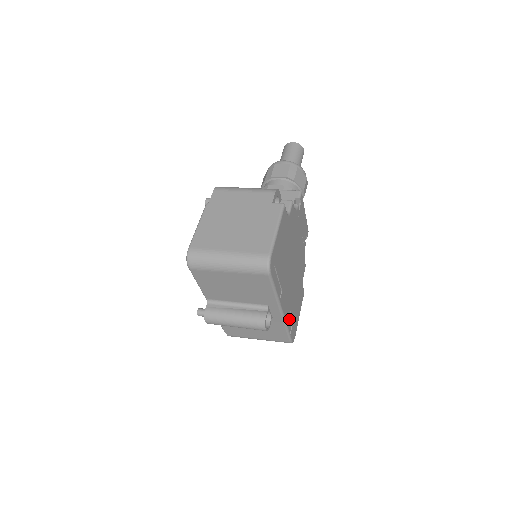
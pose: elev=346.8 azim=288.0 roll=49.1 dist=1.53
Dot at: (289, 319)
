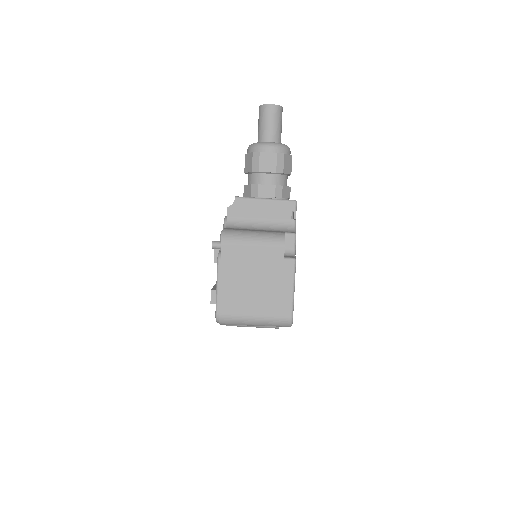
Dot at: occluded
